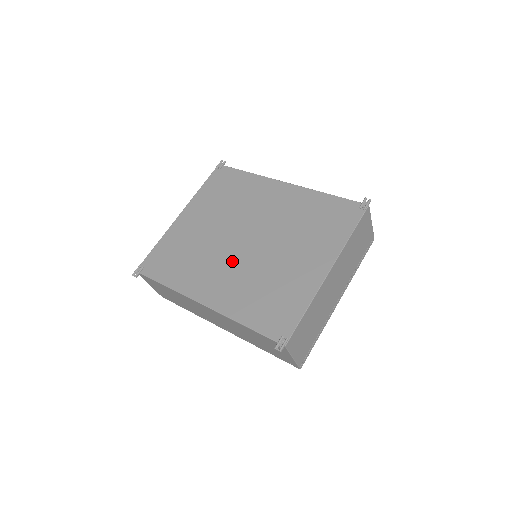
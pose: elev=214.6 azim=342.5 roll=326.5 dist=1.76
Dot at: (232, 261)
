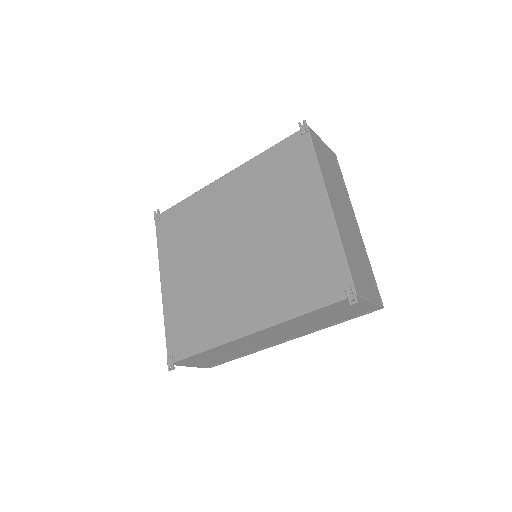
Dot at: (241, 276)
